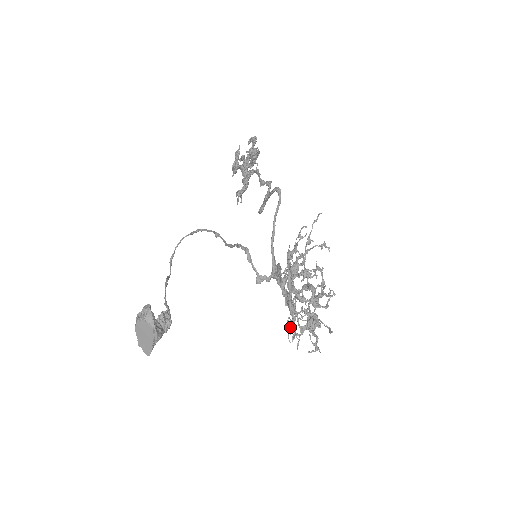
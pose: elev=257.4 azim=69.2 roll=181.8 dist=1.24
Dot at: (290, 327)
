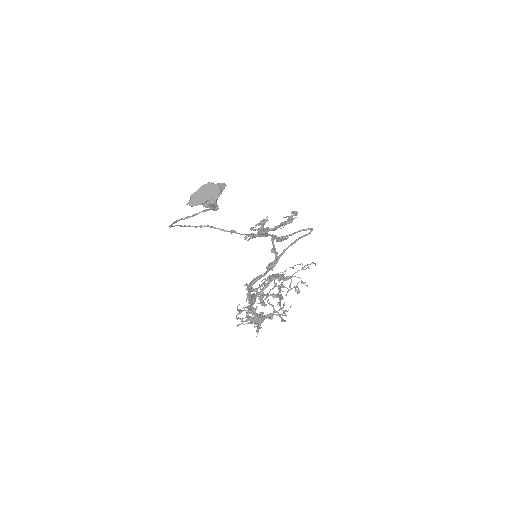
Dot at: (243, 310)
